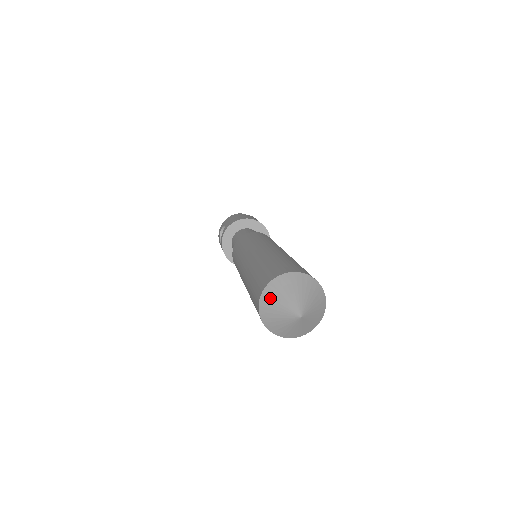
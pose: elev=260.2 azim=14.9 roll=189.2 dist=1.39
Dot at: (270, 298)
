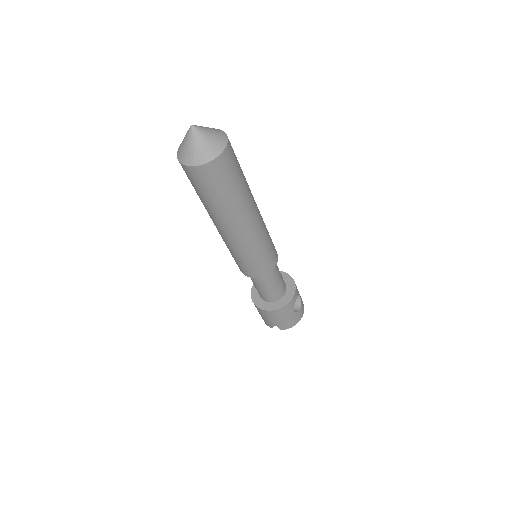
Dot at: occluded
